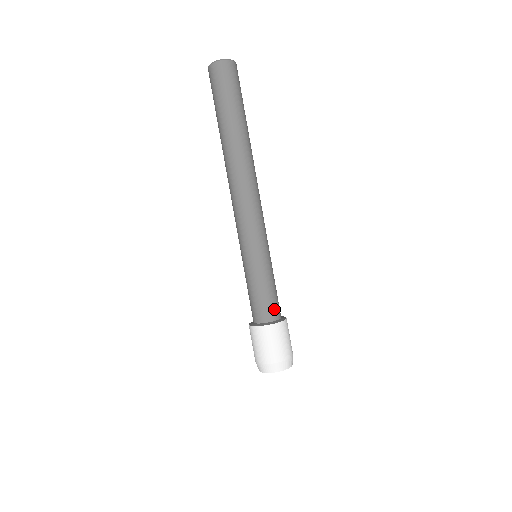
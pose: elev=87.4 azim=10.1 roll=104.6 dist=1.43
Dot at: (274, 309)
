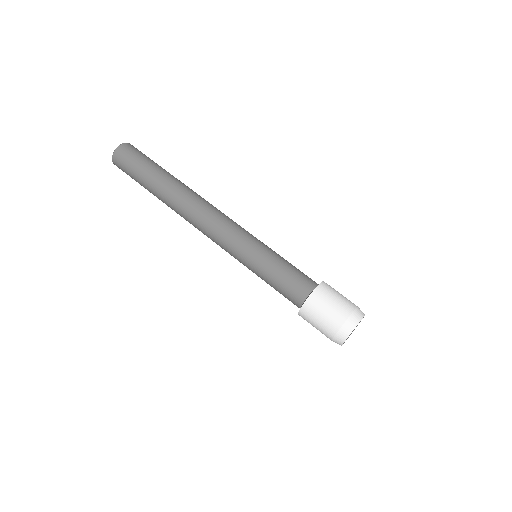
Dot at: (302, 283)
